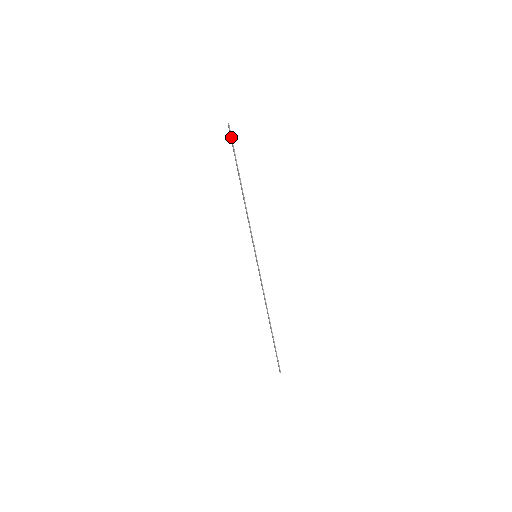
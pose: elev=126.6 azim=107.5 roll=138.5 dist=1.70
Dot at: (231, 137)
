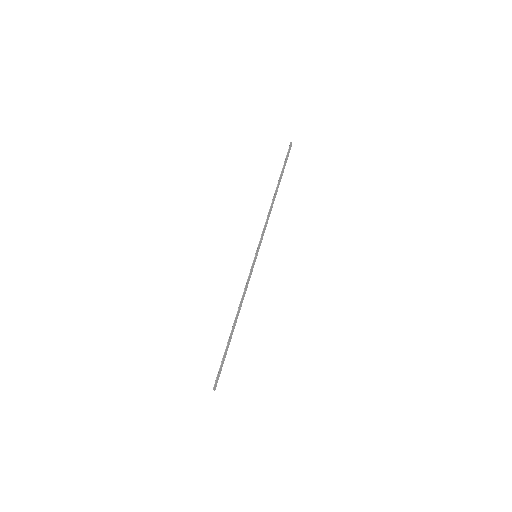
Dot at: (287, 153)
